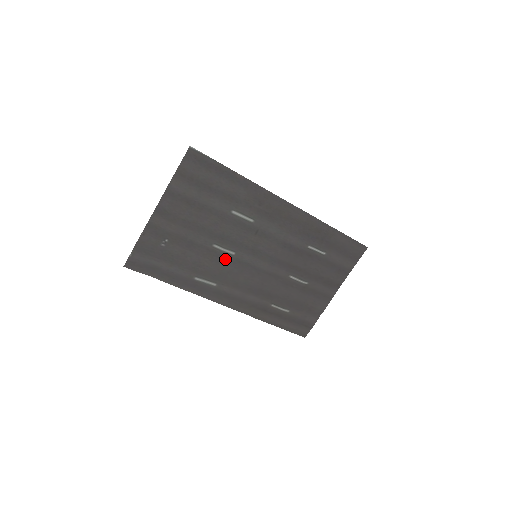
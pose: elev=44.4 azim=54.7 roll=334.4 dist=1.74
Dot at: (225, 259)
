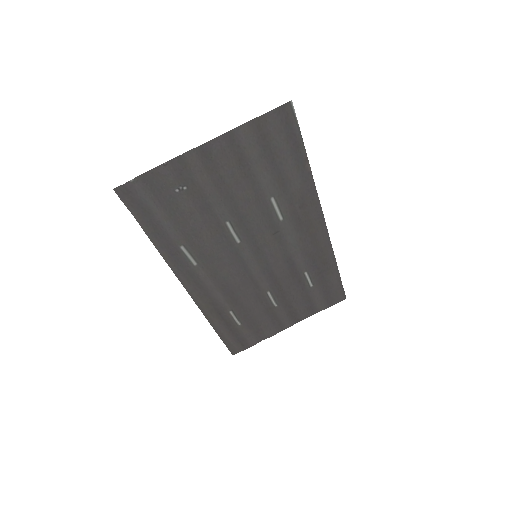
Dot at: (226, 243)
